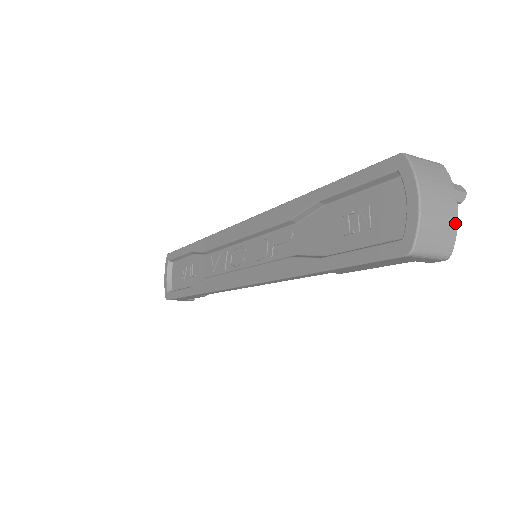
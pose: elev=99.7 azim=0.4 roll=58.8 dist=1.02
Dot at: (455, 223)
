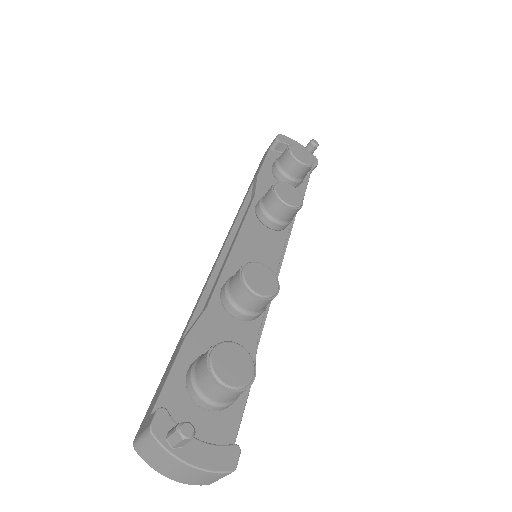
Dot at: (201, 472)
